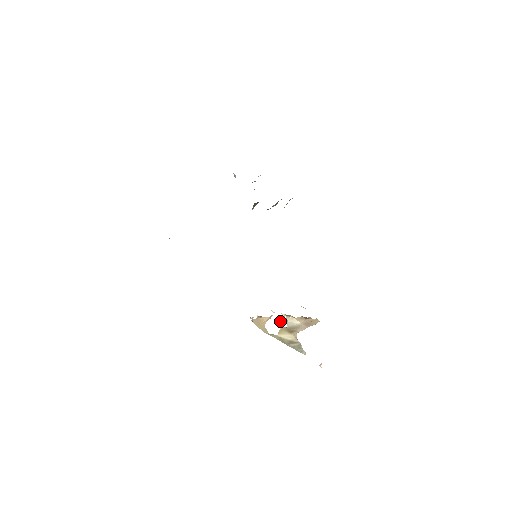
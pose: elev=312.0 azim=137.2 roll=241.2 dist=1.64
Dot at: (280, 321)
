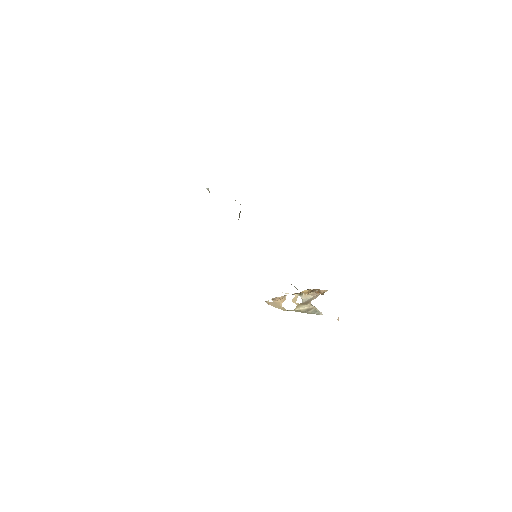
Dot at: (295, 300)
